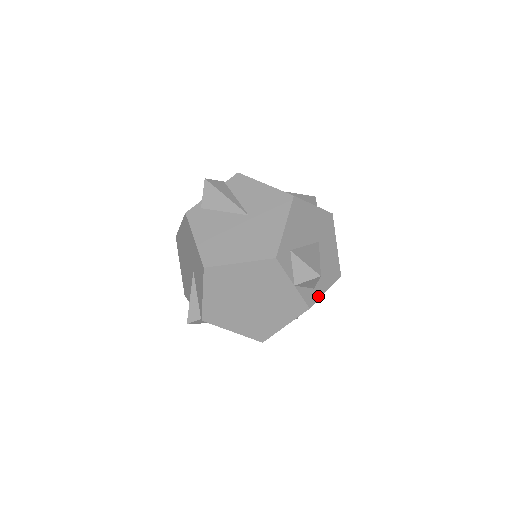
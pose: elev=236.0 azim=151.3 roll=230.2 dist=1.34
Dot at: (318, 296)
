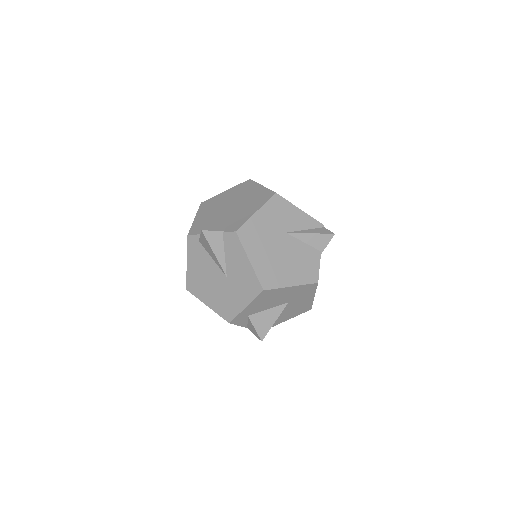
Dot at: (275, 325)
